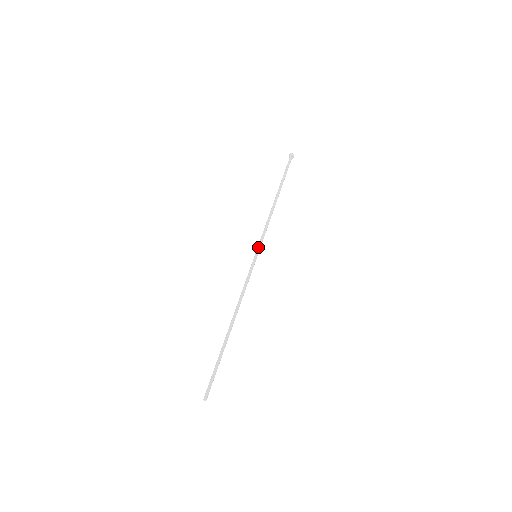
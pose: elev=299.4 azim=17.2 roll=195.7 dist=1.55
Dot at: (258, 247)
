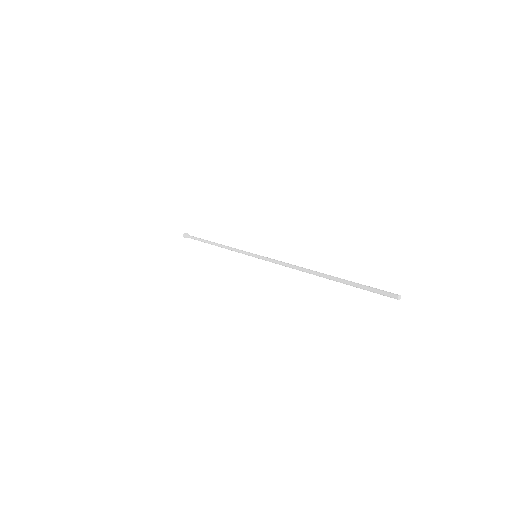
Dot at: (249, 252)
